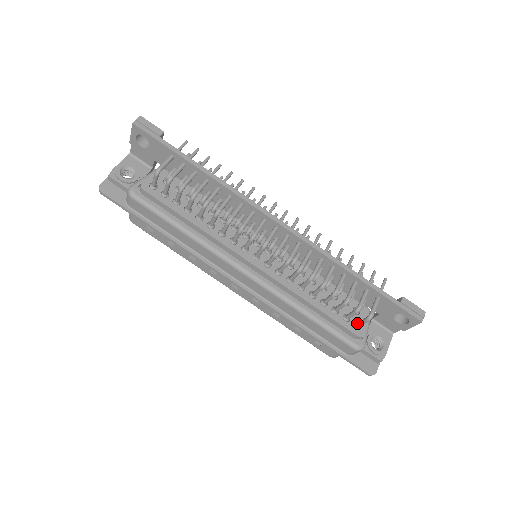
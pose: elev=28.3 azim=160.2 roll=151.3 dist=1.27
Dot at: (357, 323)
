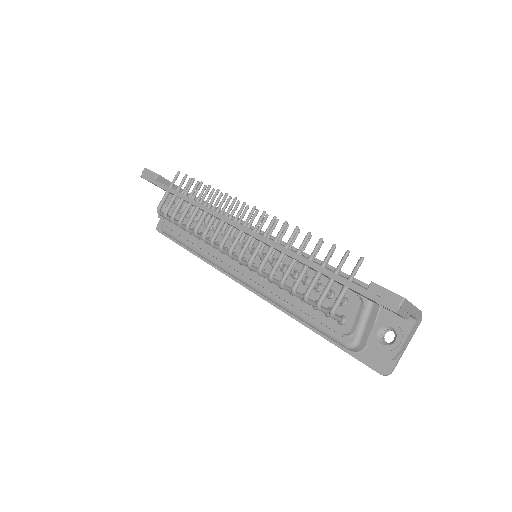
Dot at: occluded
